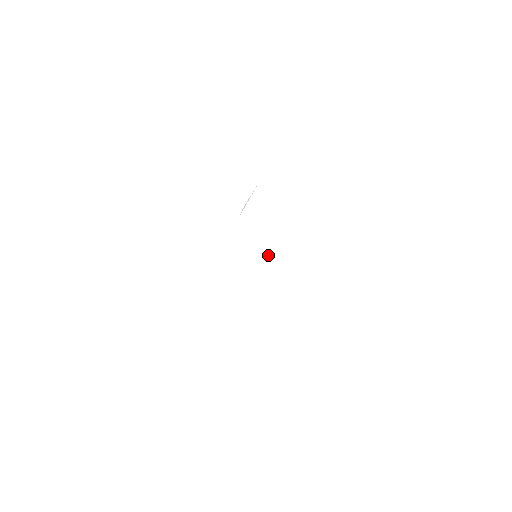
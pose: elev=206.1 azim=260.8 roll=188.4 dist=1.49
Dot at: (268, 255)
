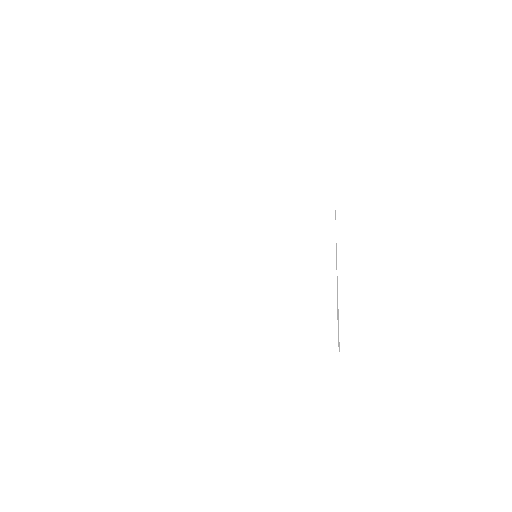
Dot at: occluded
